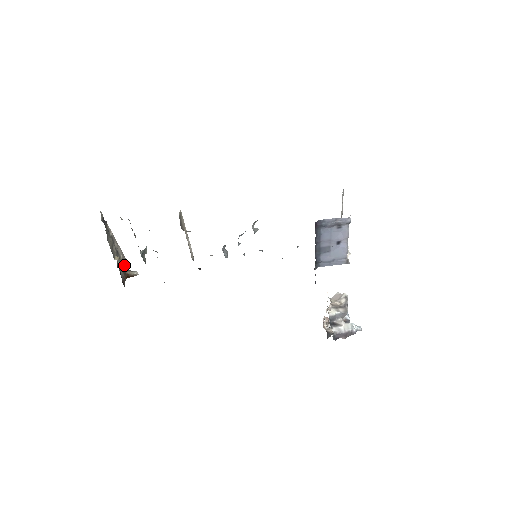
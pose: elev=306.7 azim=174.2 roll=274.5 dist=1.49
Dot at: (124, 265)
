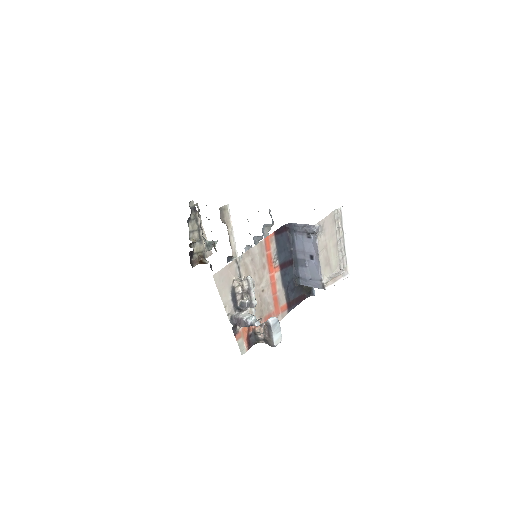
Dot at: (206, 255)
